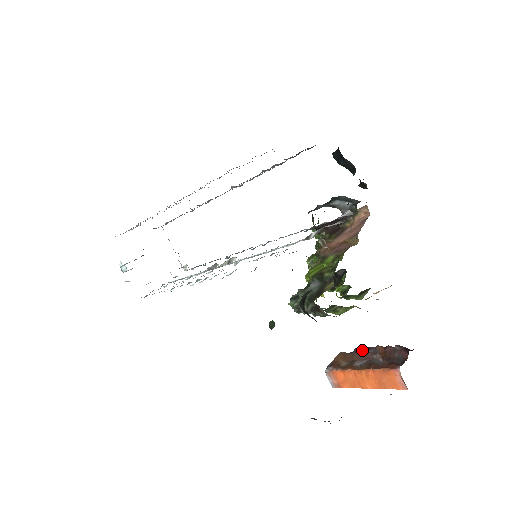
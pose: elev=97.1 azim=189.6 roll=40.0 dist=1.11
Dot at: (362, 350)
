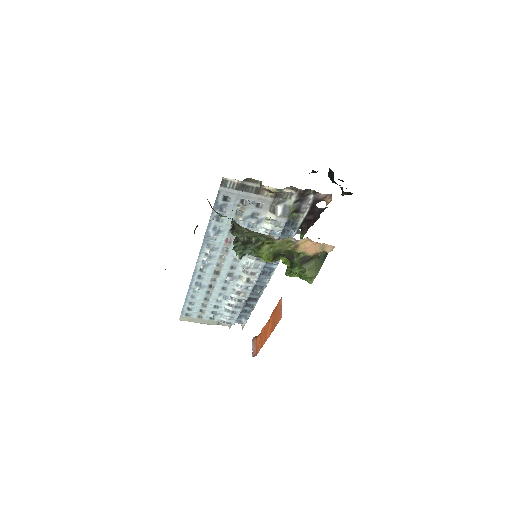
Dot at: occluded
